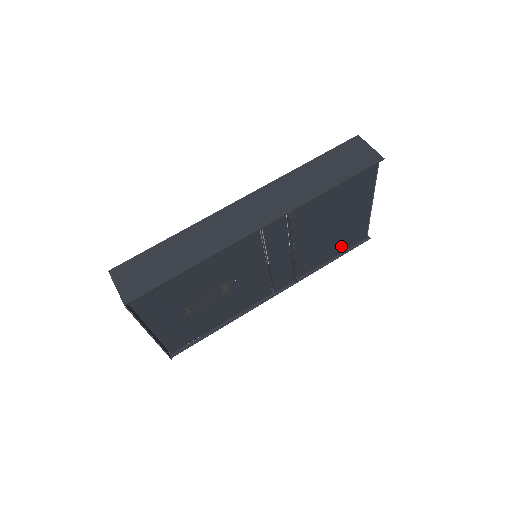
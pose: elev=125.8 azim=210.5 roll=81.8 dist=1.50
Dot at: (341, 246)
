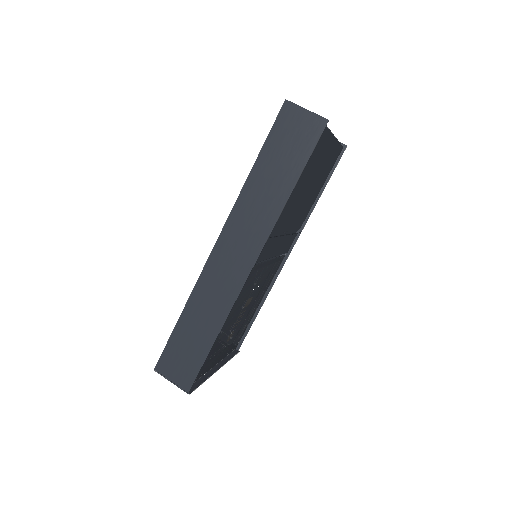
Dot at: (324, 178)
